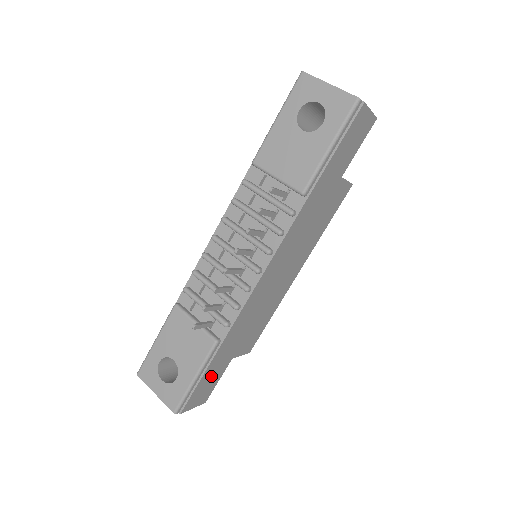
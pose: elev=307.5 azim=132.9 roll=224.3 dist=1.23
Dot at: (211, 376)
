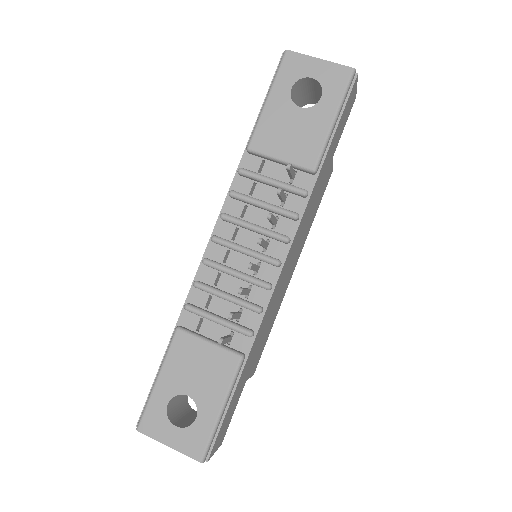
Dot at: (232, 405)
